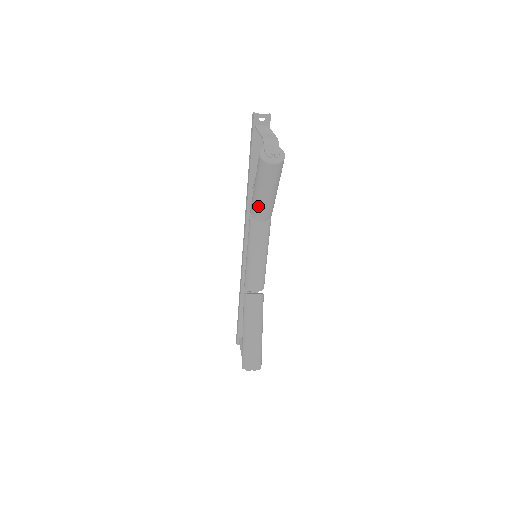
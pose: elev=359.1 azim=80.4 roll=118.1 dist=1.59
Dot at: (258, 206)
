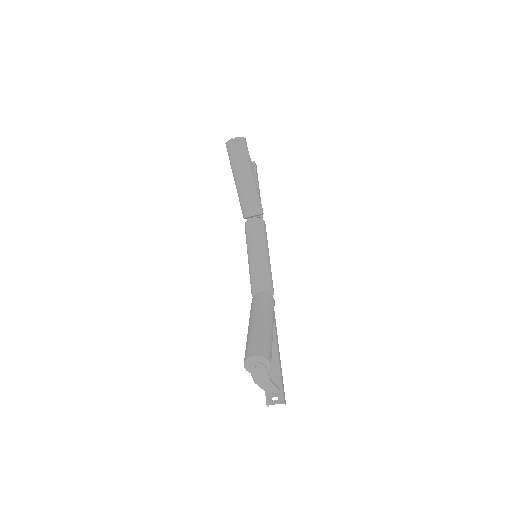
Dot at: (241, 197)
